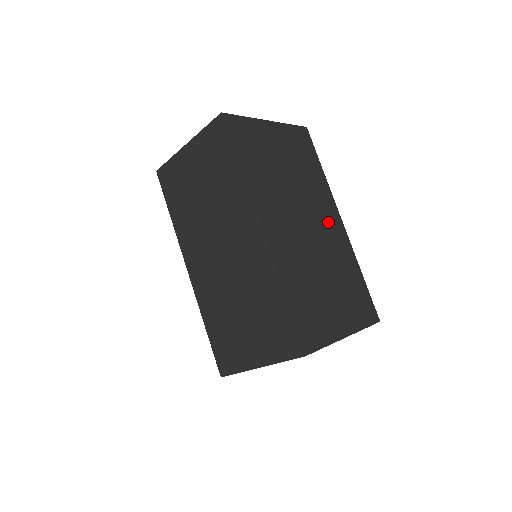
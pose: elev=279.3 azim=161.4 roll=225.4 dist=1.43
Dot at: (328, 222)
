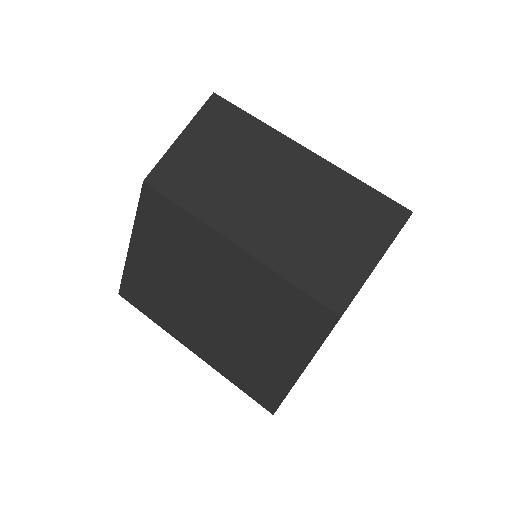
Dot at: occluded
